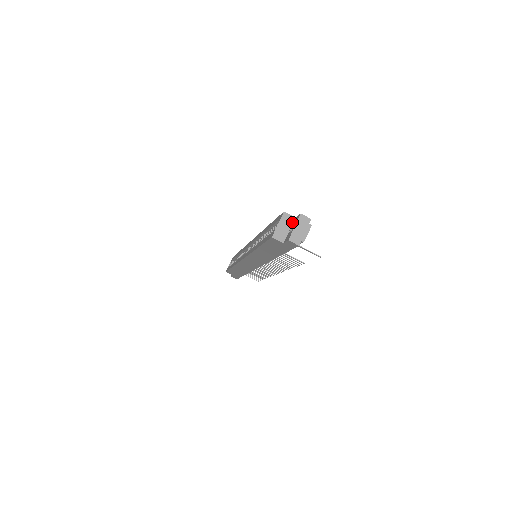
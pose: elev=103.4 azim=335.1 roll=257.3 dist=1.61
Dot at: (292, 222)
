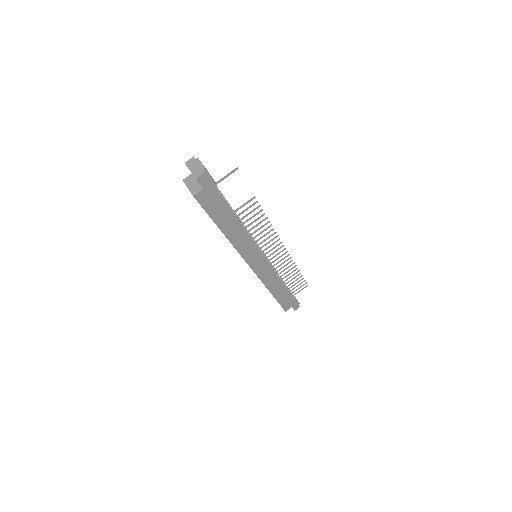
Dot at: (193, 177)
